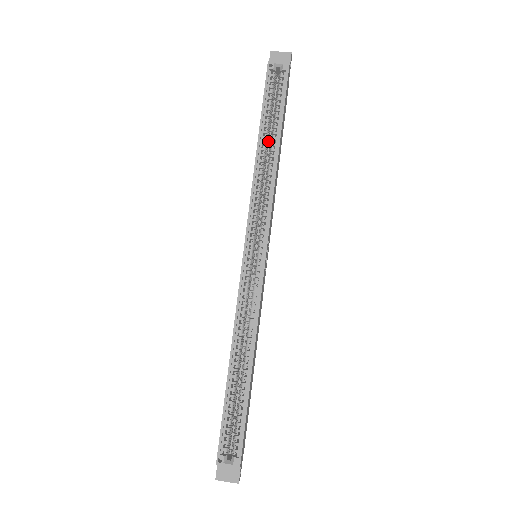
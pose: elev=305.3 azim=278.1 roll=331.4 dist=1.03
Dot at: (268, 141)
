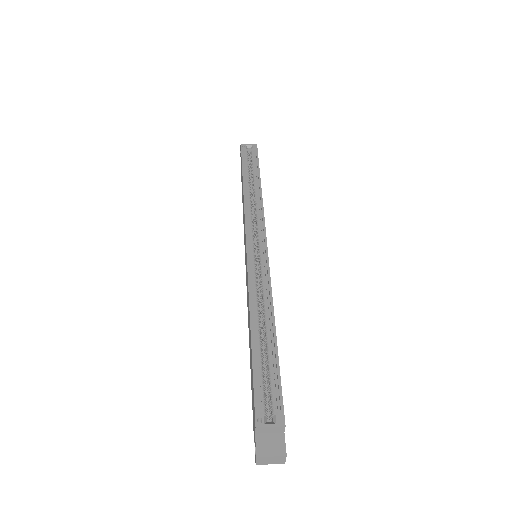
Dot at: (250, 184)
